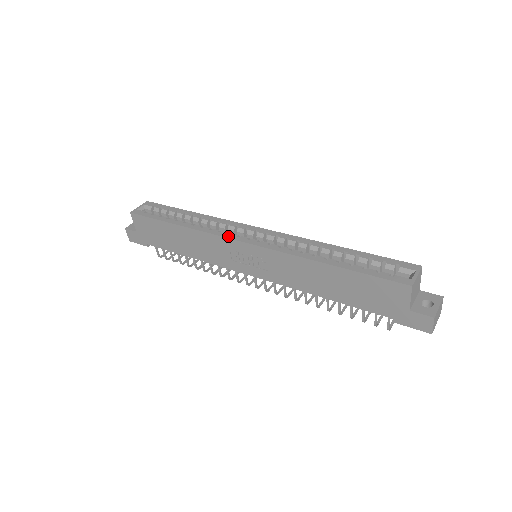
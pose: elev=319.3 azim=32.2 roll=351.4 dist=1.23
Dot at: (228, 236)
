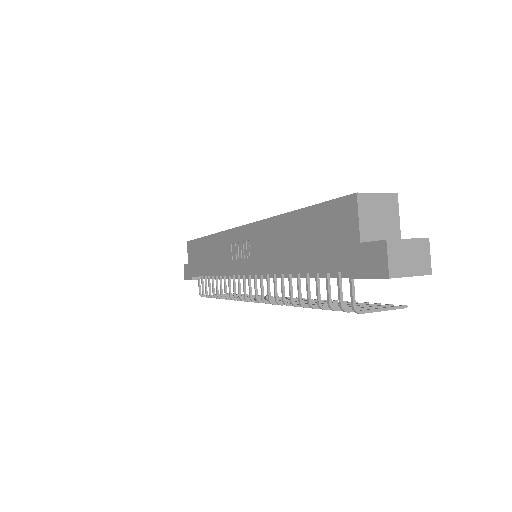
Dot at: (232, 229)
